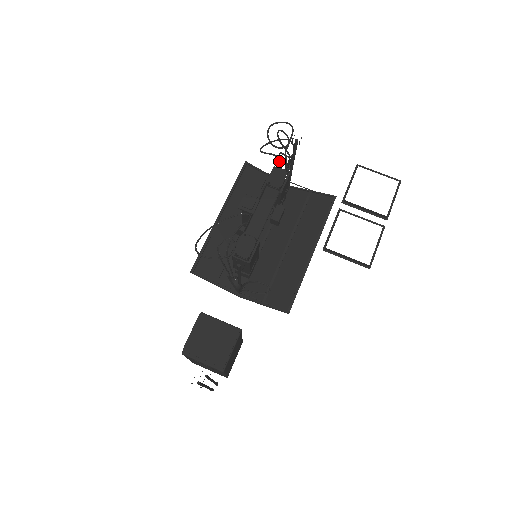
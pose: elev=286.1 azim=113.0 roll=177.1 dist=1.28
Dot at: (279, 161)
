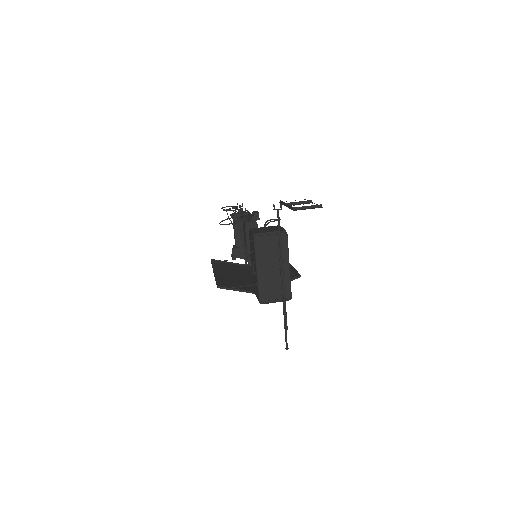
Dot at: occluded
